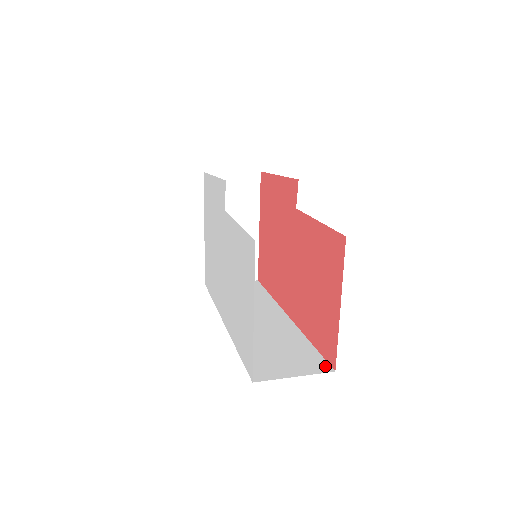
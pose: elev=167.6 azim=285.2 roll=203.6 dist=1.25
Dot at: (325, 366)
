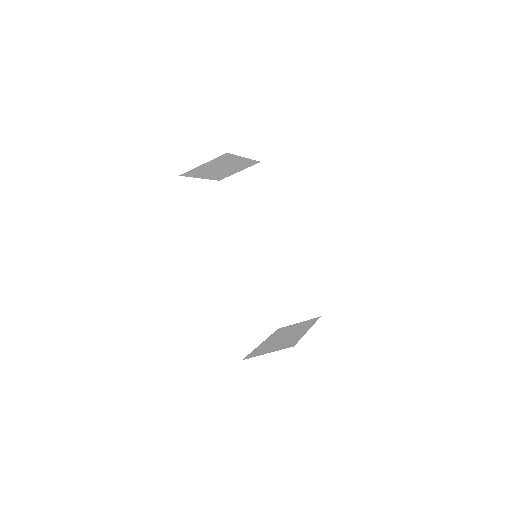
Dot at: occluded
